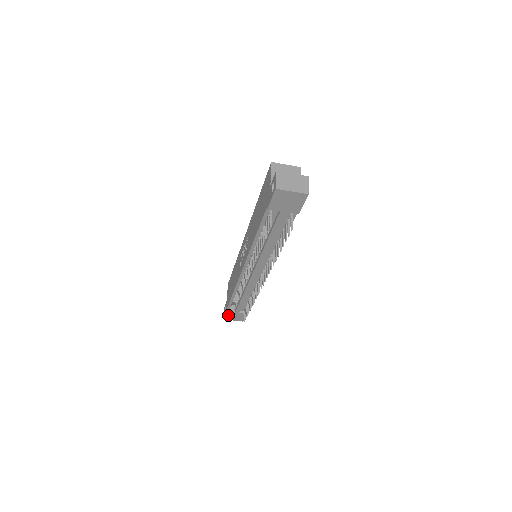
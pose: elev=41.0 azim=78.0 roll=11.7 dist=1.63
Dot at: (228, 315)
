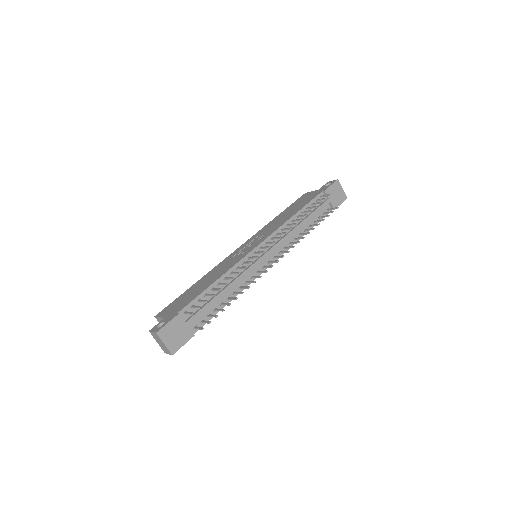
Dot at: (171, 324)
